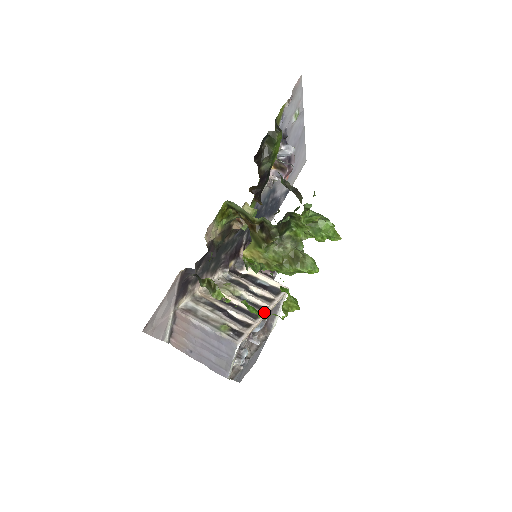
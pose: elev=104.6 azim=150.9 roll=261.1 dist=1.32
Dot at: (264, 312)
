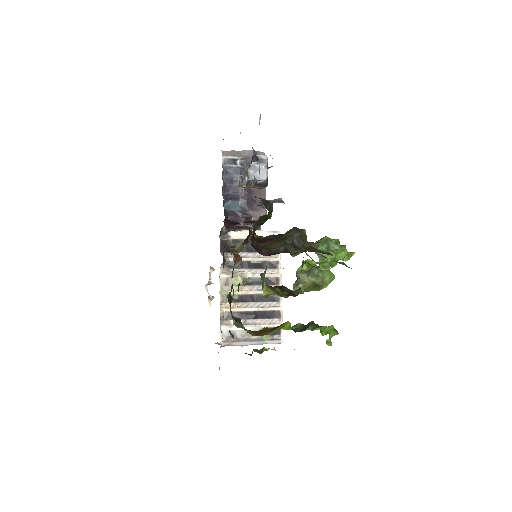
Dot at: occluded
